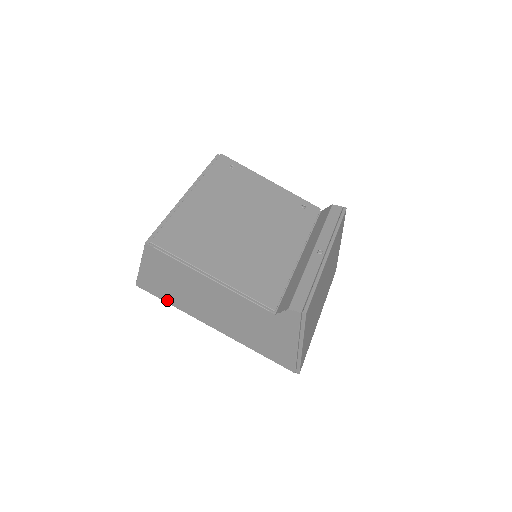
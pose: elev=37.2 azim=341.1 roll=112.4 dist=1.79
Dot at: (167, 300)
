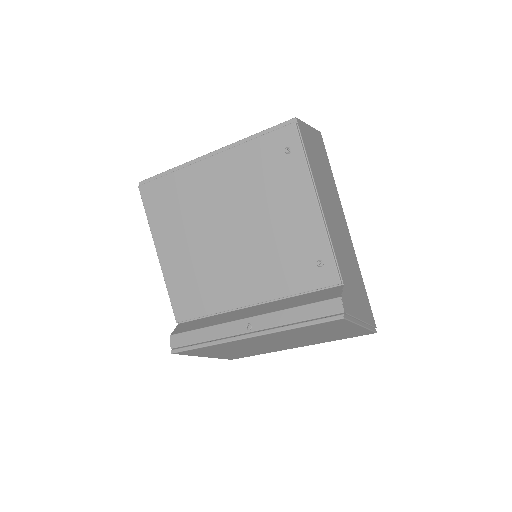
Dot at: occluded
